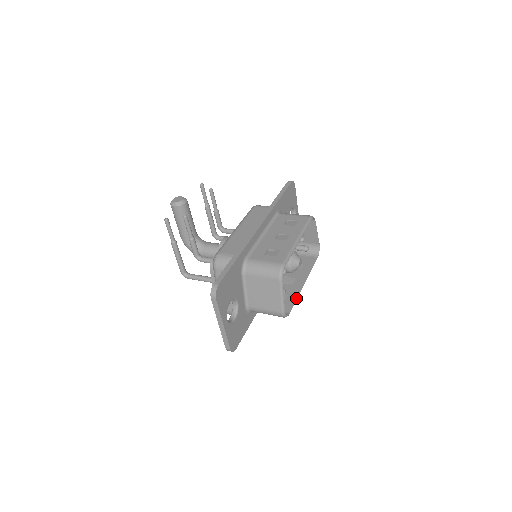
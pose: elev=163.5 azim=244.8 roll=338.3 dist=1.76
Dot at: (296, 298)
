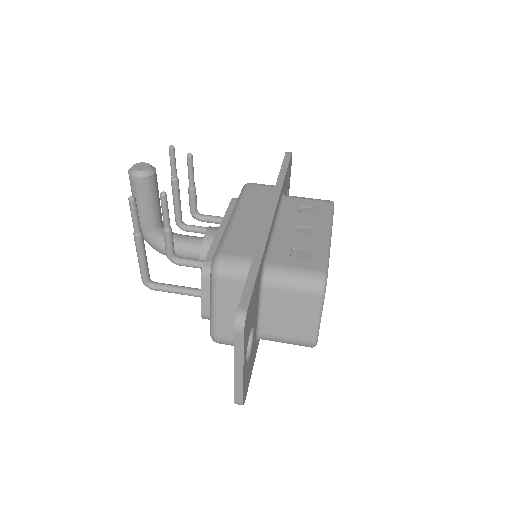
Dot at: occluded
